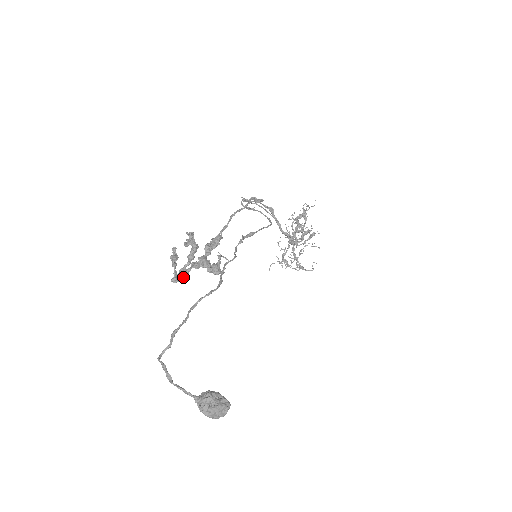
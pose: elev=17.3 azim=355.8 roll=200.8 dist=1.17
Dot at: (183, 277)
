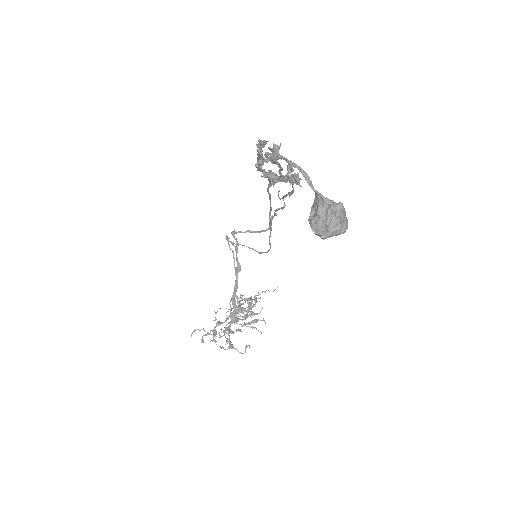
Dot at: (260, 163)
